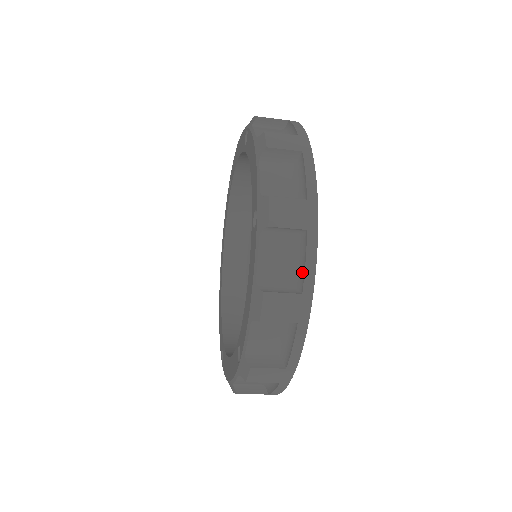
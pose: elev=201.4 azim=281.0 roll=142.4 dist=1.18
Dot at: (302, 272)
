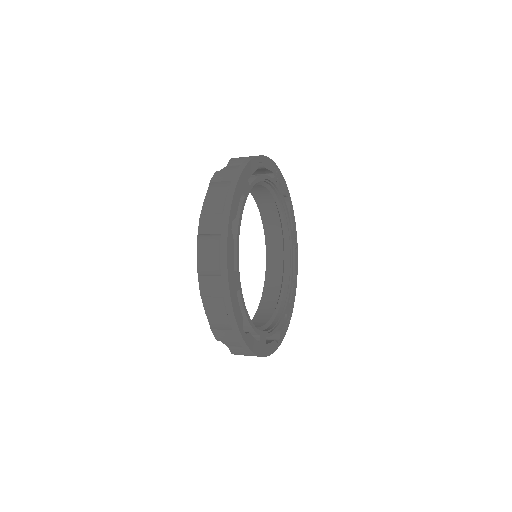
Dot at: (229, 319)
